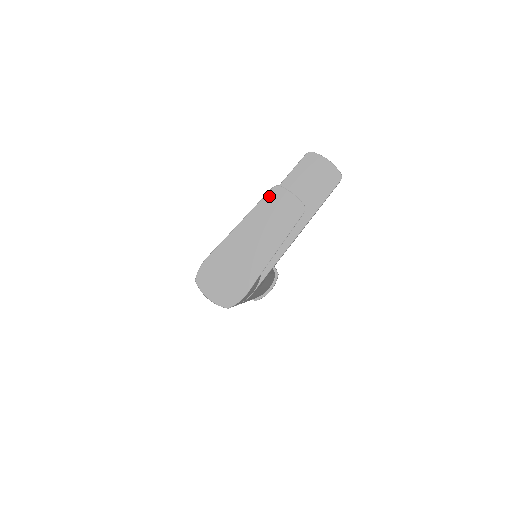
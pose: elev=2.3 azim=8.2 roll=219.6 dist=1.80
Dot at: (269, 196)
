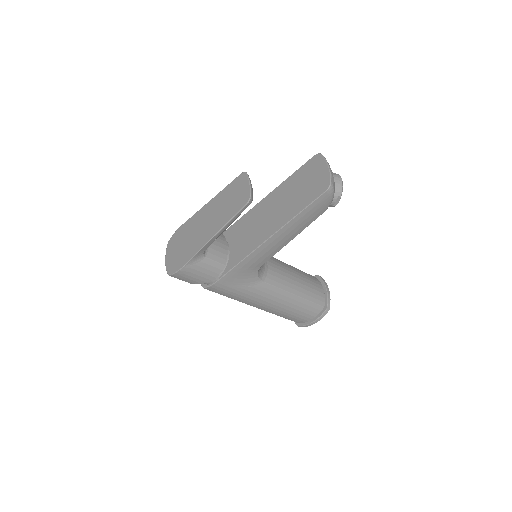
Dot at: (236, 181)
